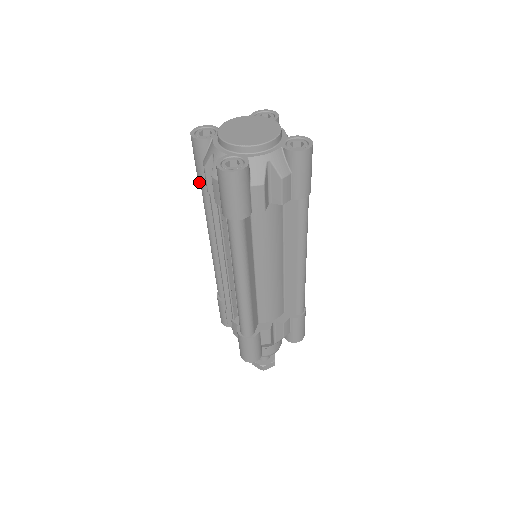
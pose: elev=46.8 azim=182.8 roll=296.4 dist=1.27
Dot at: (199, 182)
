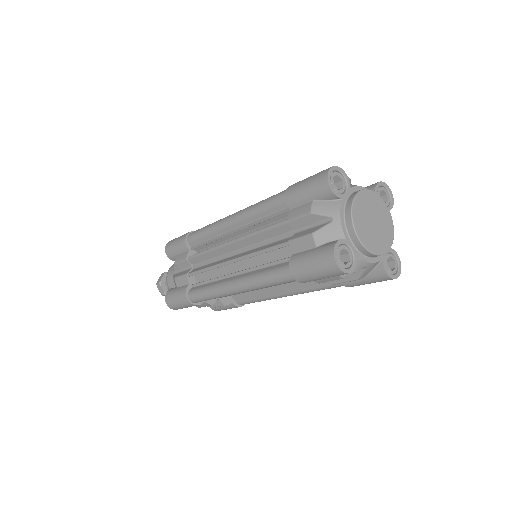
Dot at: (286, 198)
